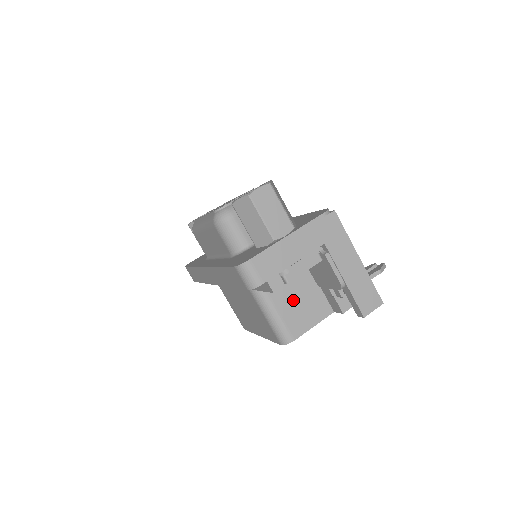
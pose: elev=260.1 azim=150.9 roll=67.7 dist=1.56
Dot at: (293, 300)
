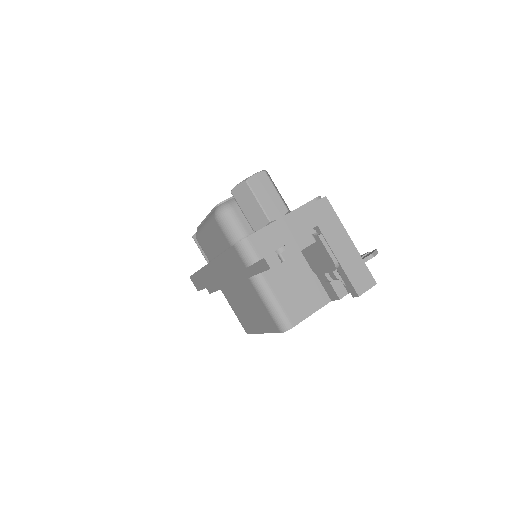
Dot at: (291, 288)
